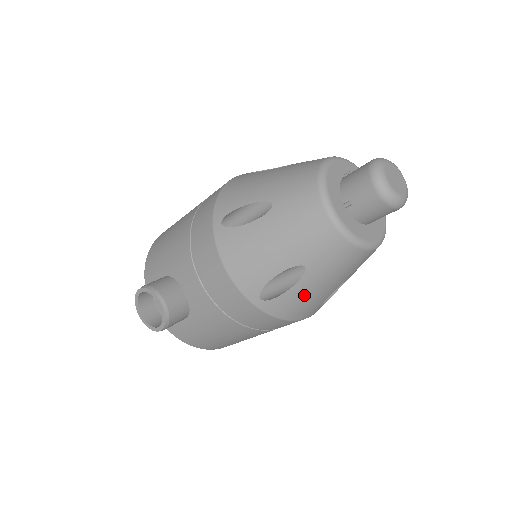
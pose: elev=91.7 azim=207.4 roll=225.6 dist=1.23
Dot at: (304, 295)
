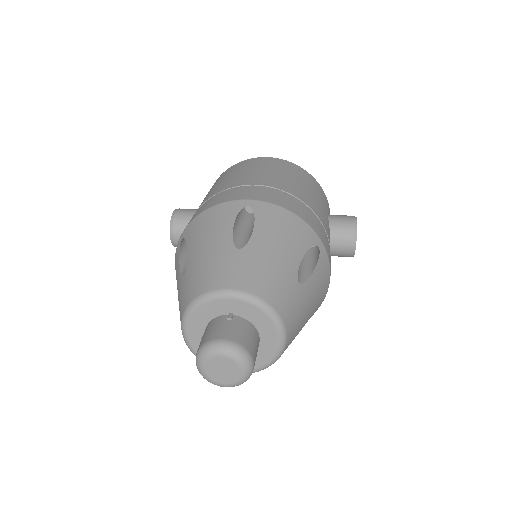
Dot at: occluded
